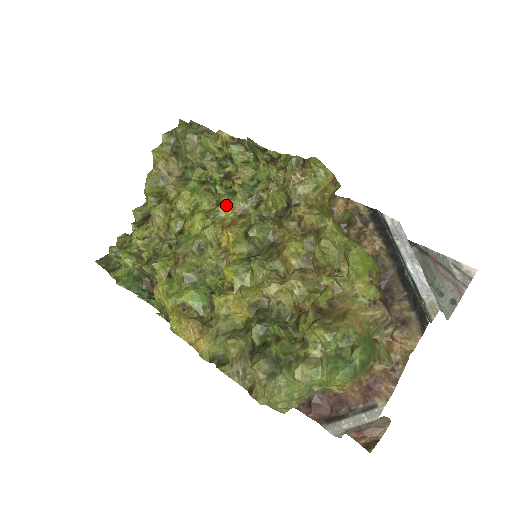
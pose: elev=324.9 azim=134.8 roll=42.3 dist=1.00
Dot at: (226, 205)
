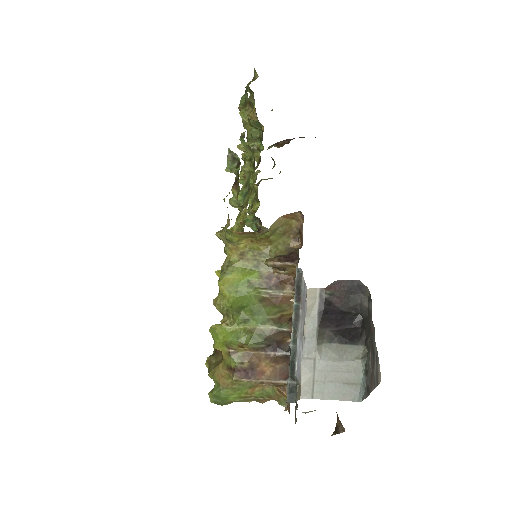
Dot at: occluded
